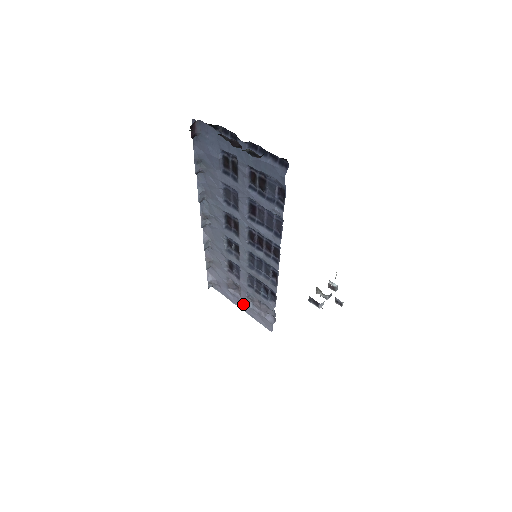
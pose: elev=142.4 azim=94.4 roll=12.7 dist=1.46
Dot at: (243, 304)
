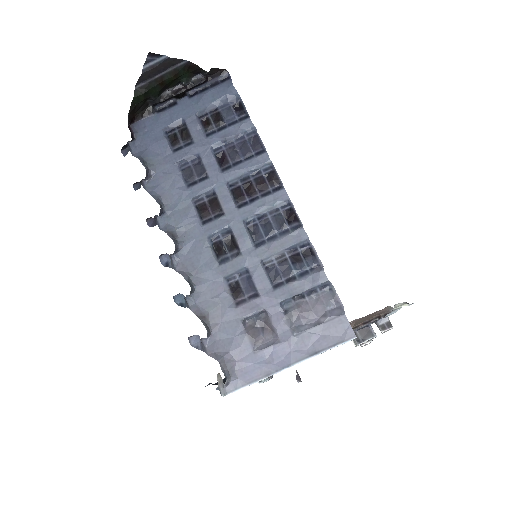
Dot at: (288, 345)
